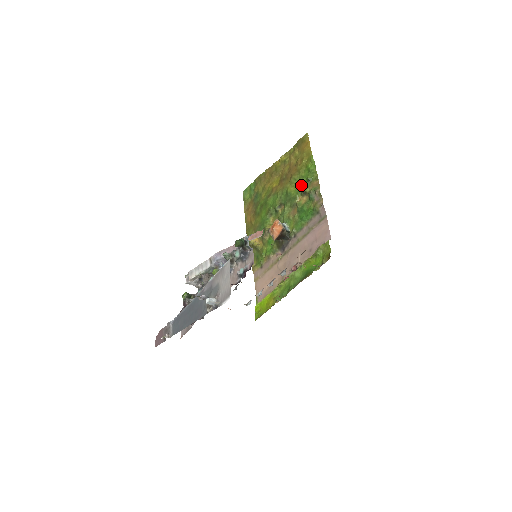
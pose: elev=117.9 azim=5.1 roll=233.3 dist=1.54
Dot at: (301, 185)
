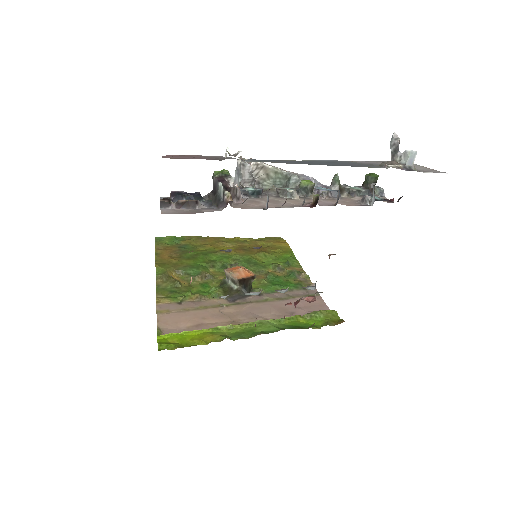
Dot at: (274, 262)
